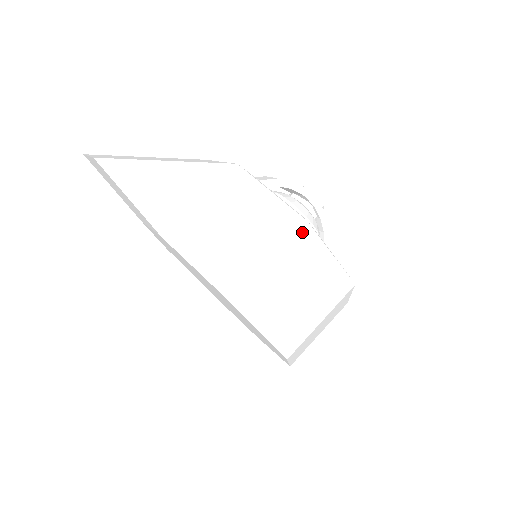
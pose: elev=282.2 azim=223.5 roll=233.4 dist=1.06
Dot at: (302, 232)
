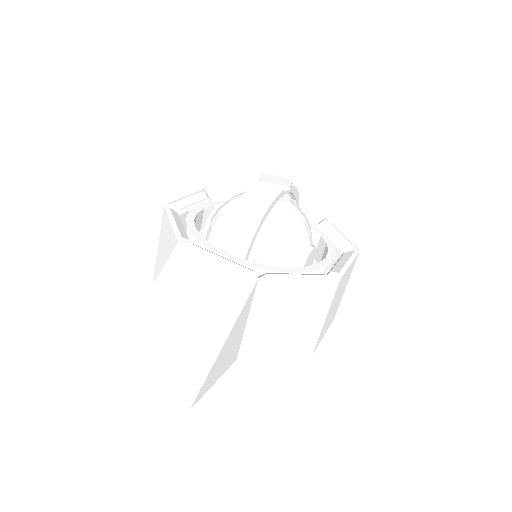
Dot at: (338, 286)
